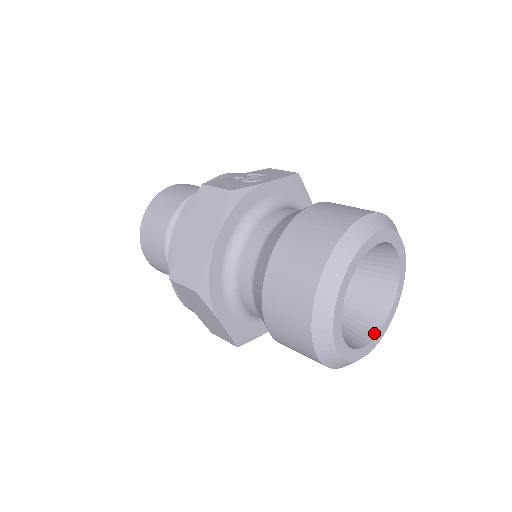
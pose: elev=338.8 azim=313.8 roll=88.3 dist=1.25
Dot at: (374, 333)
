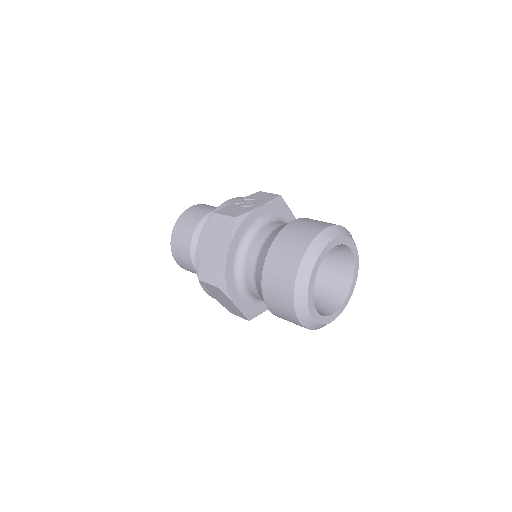
Dot at: (340, 304)
